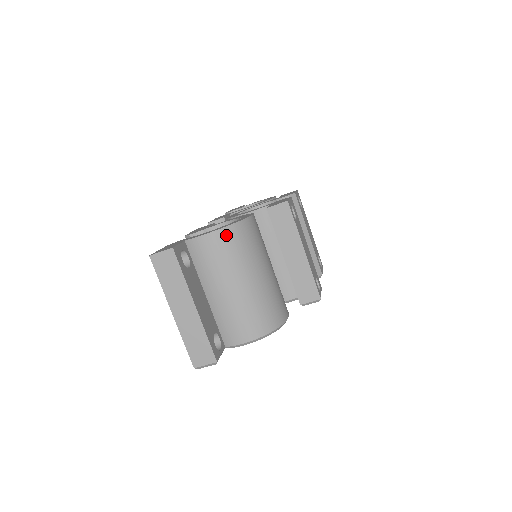
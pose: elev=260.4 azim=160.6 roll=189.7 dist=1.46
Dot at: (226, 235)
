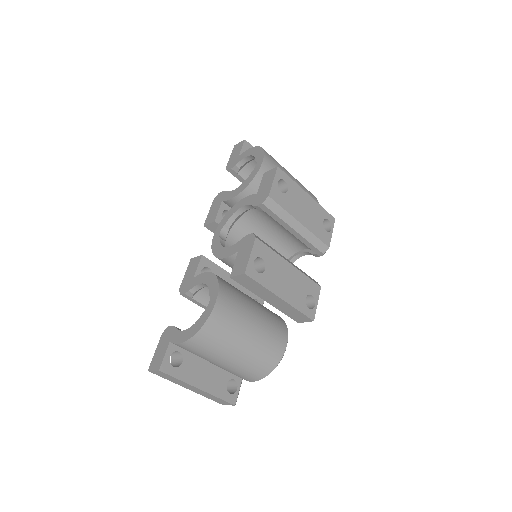
Dot at: (197, 340)
